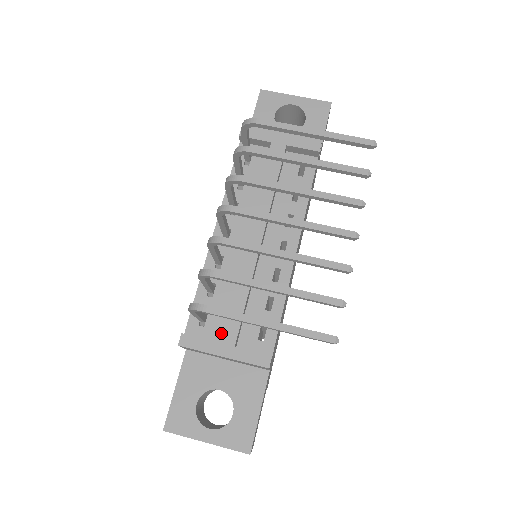
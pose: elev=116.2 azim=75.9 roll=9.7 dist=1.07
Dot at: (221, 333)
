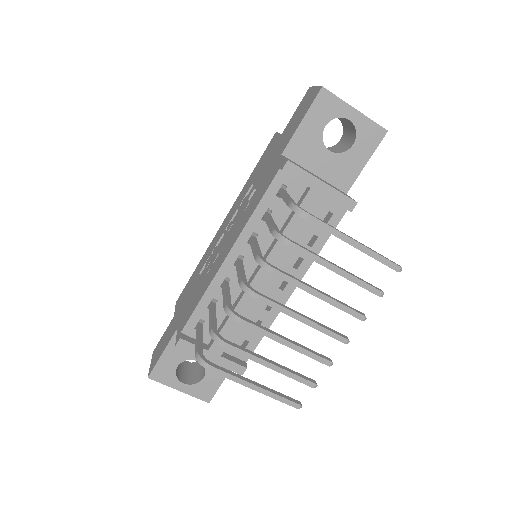
Dot at: (212, 345)
